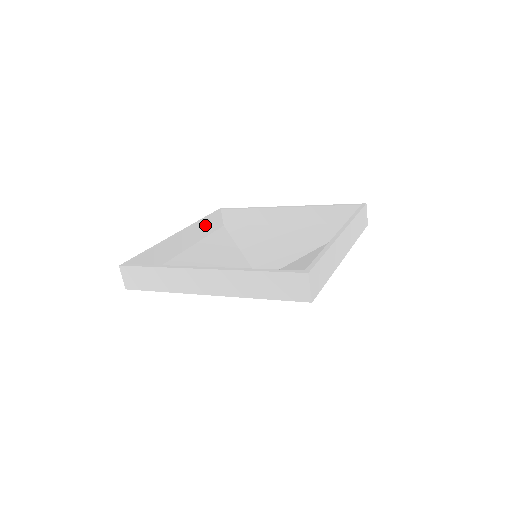
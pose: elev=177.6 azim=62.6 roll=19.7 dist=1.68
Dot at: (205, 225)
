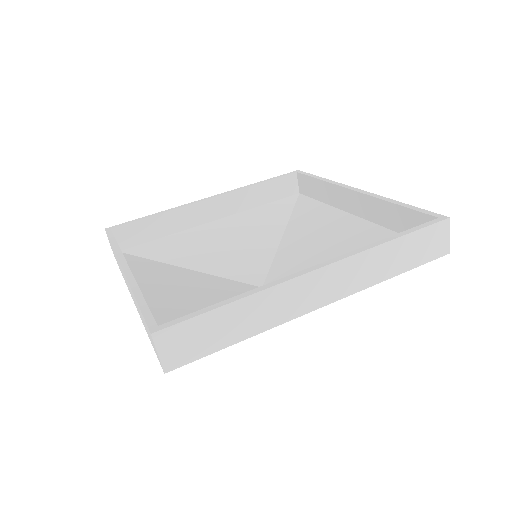
Dot at: occluded
